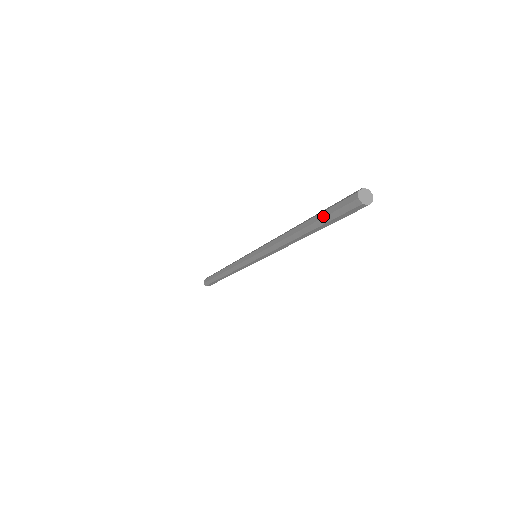
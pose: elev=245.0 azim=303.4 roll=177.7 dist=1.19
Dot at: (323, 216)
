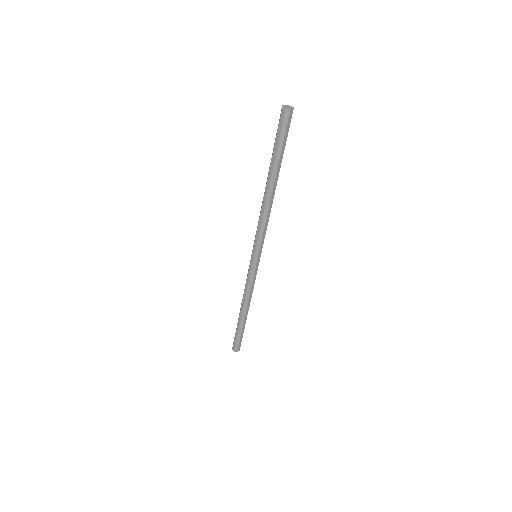
Dot at: (273, 148)
